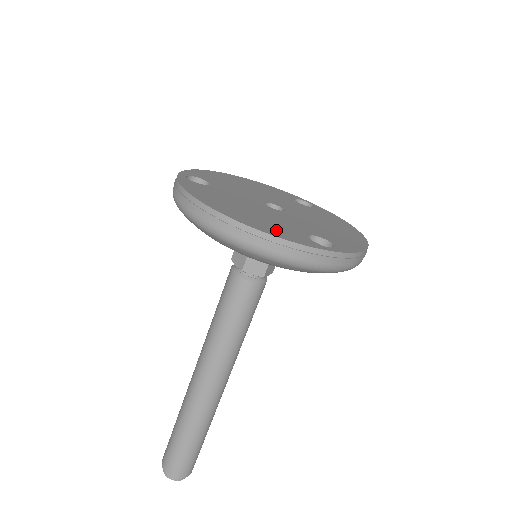
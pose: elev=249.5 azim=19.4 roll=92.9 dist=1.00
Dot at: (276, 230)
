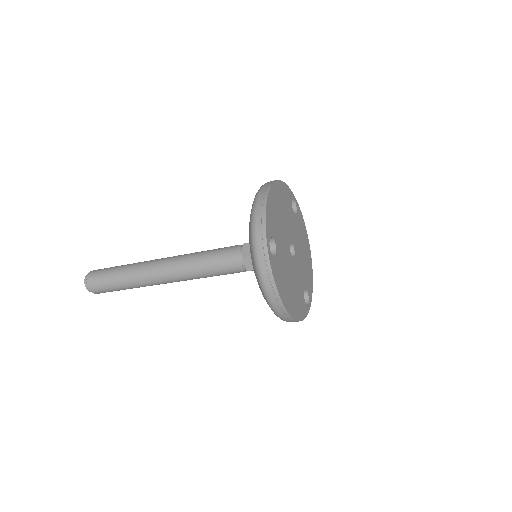
Dot at: (300, 308)
